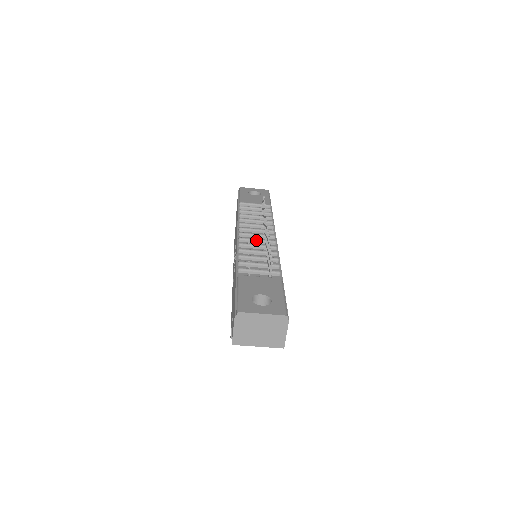
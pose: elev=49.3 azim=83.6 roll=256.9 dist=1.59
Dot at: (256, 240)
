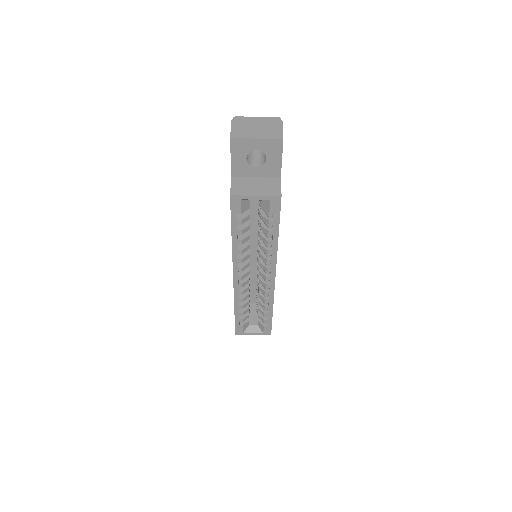
Dot at: occluded
